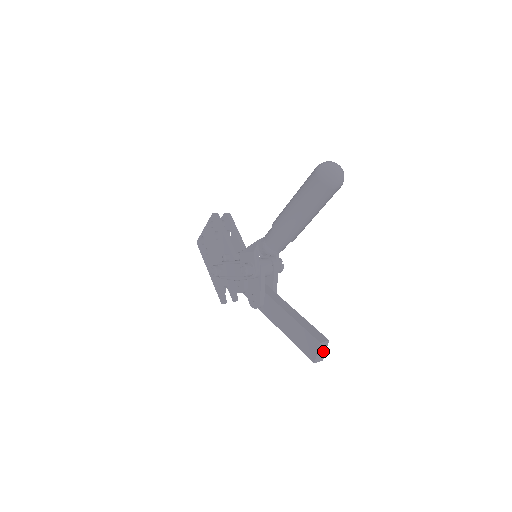
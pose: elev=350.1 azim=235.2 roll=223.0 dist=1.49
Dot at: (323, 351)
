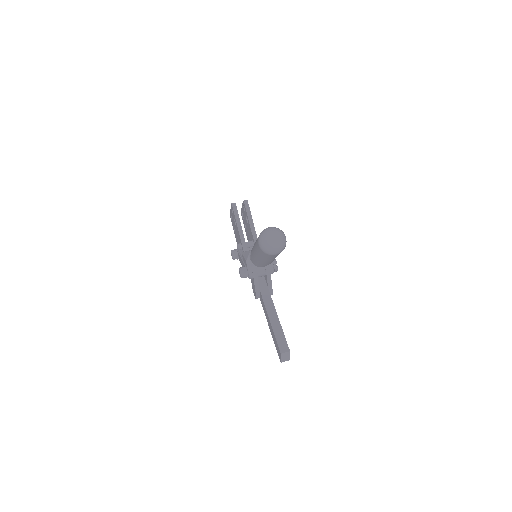
Dot at: (287, 356)
